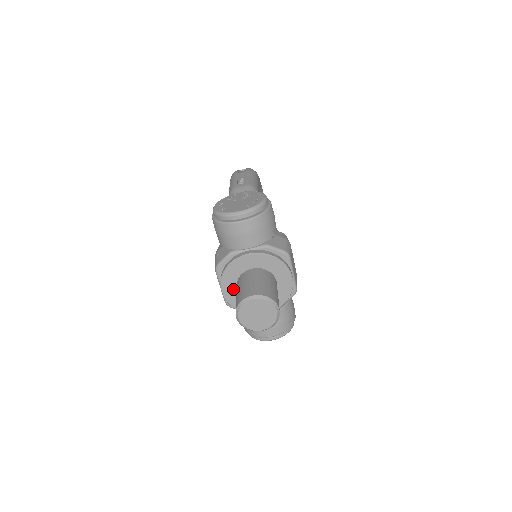
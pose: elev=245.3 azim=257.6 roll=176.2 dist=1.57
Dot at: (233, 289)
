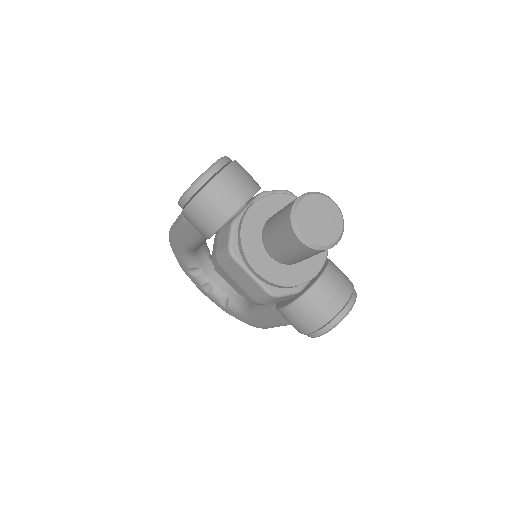
Dot at: (266, 259)
